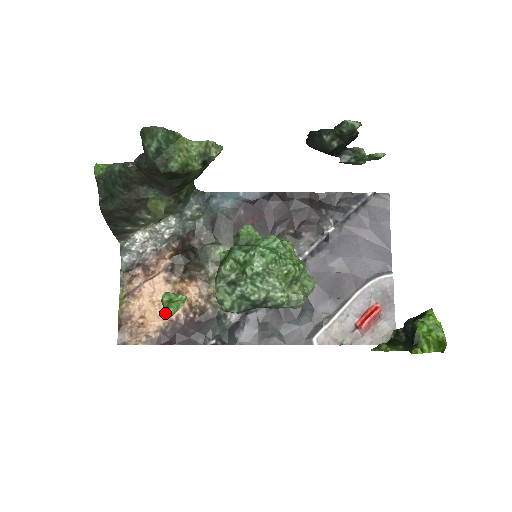
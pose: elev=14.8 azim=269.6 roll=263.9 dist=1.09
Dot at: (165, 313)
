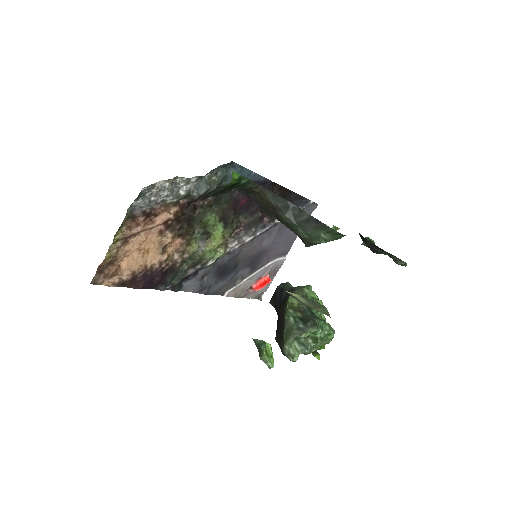
Dot at: (145, 261)
